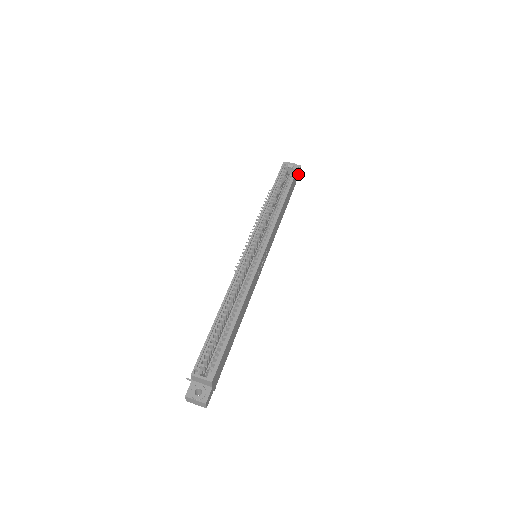
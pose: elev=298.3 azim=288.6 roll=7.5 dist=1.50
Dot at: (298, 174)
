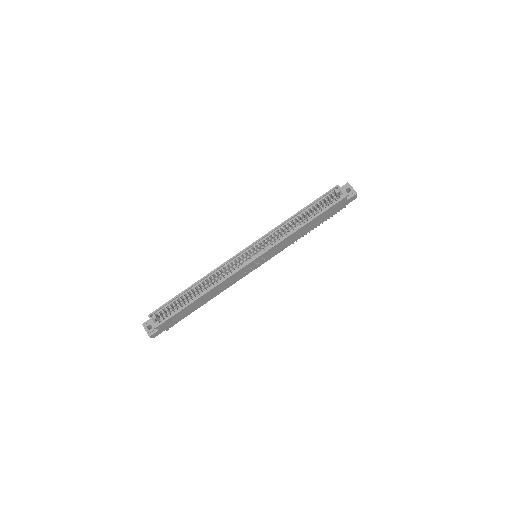
Dot at: (352, 199)
